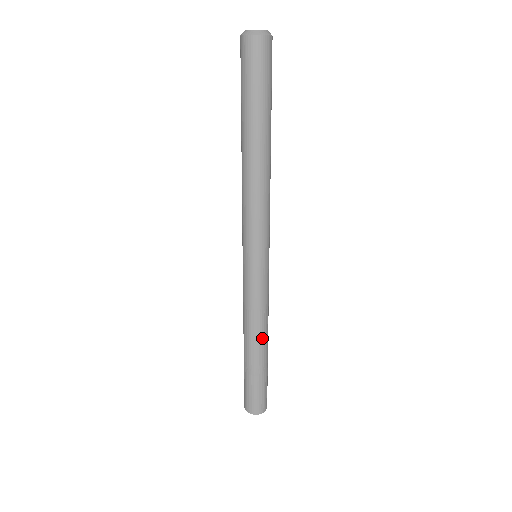
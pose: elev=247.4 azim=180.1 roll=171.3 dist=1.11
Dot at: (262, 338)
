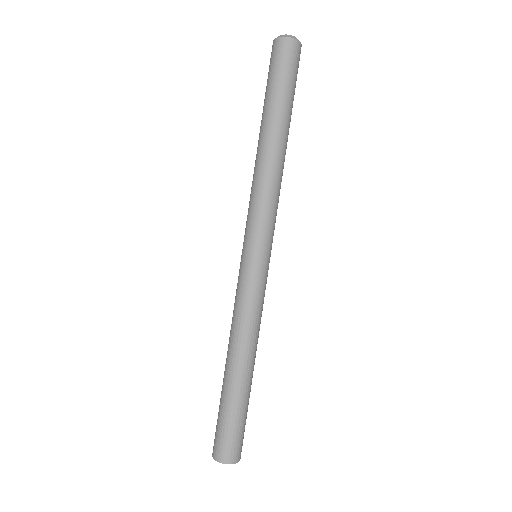
Dot at: (255, 353)
